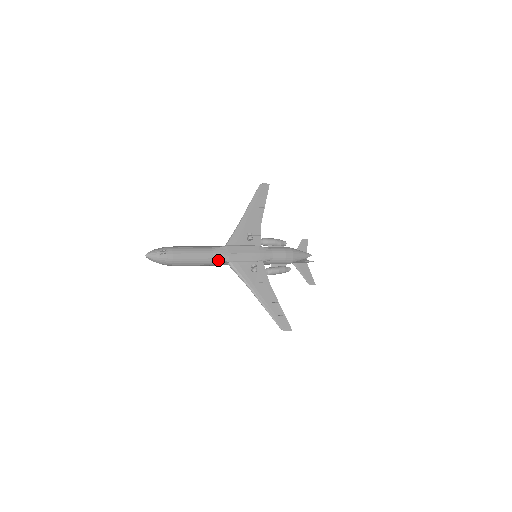
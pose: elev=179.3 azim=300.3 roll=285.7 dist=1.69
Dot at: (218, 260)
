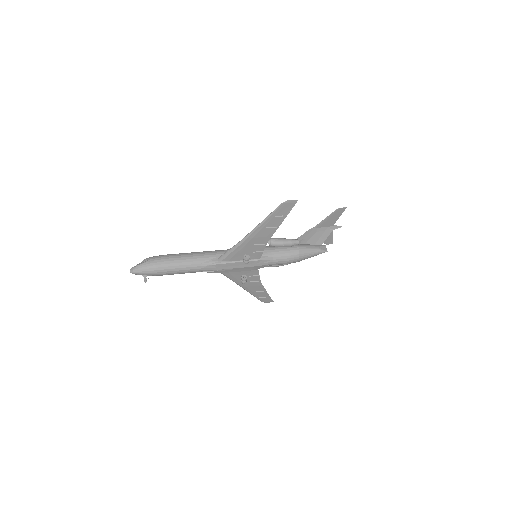
Dot at: occluded
